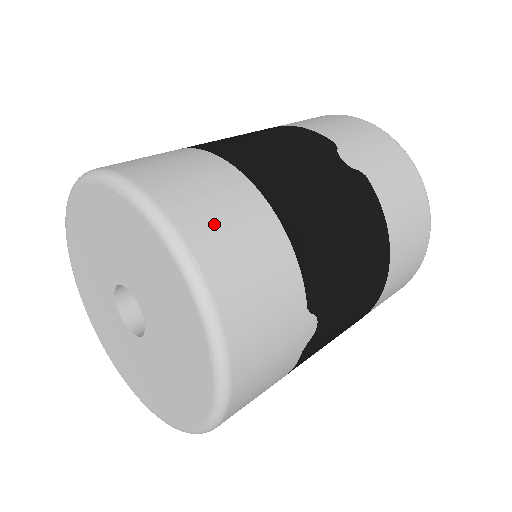
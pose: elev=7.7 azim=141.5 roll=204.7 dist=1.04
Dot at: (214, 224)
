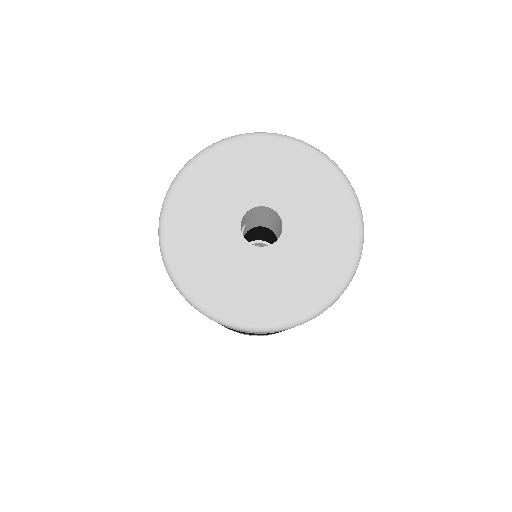
Dot at: occluded
